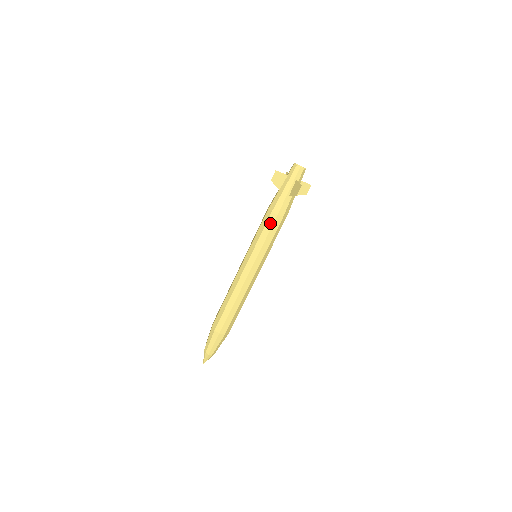
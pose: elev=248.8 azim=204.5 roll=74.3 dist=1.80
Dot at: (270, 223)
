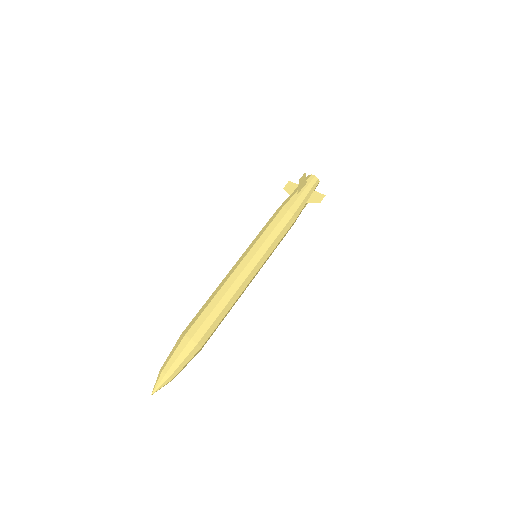
Dot at: (274, 216)
